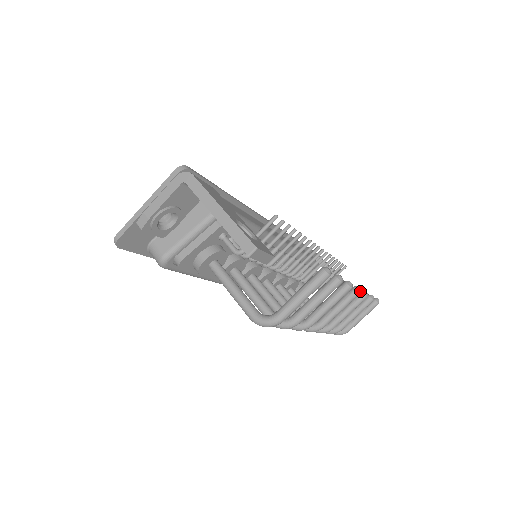
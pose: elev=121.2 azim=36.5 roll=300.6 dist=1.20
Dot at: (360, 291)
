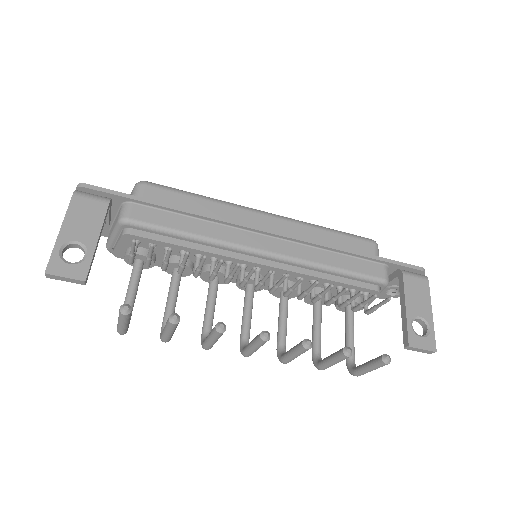
Dot at: (264, 339)
